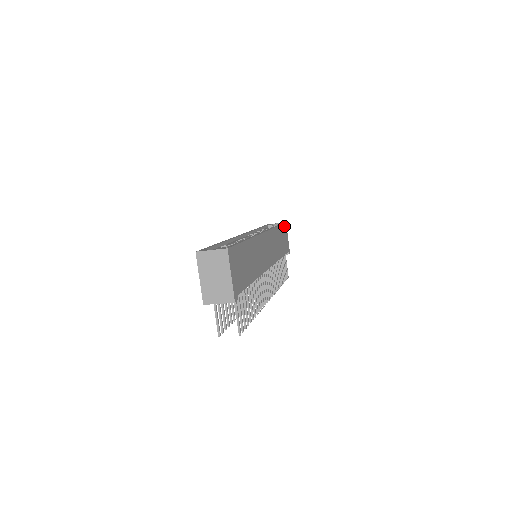
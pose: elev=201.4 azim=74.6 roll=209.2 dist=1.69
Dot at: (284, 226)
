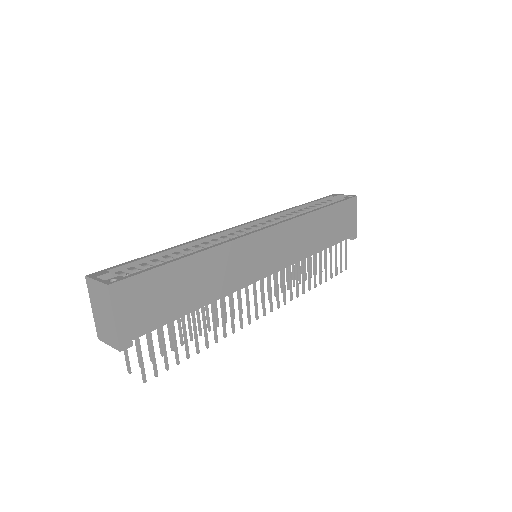
Dot at: (348, 203)
